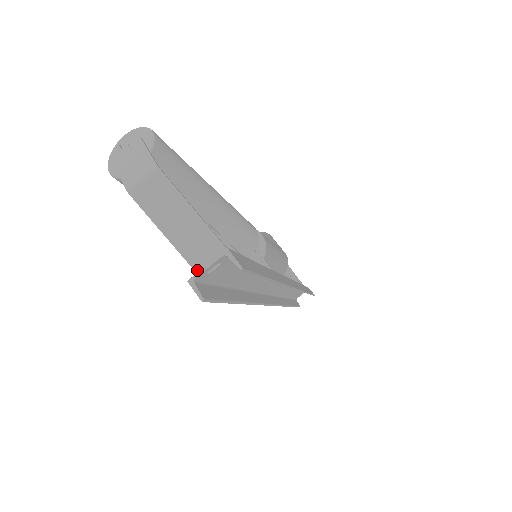
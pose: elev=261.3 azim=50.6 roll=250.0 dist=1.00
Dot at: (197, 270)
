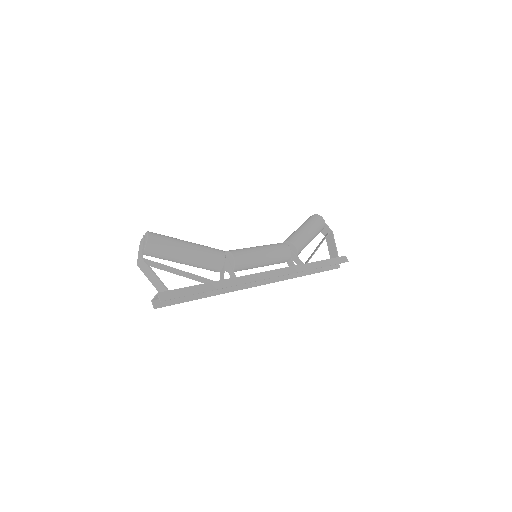
Dot at: occluded
